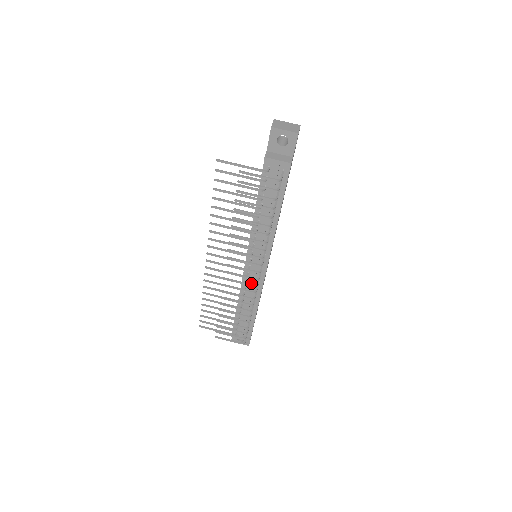
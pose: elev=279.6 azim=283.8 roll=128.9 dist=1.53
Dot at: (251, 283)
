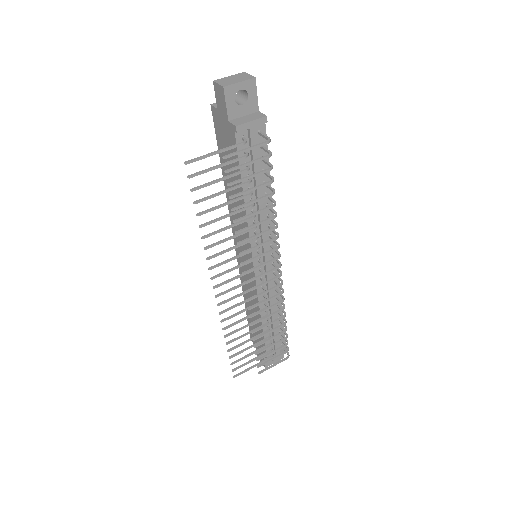
Dot at: (269, 287)
